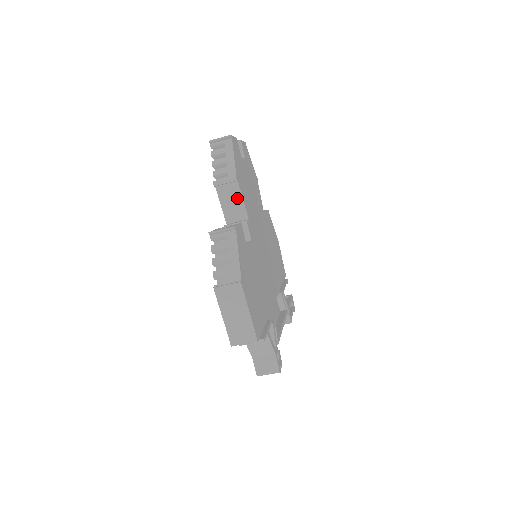
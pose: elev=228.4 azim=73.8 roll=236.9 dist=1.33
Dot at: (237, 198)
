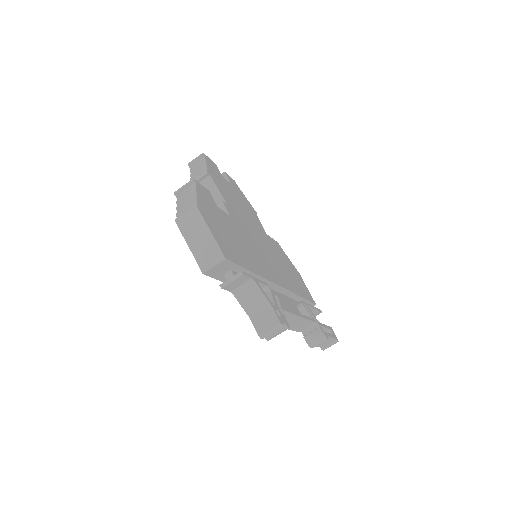
Dot at: (213, 190)
